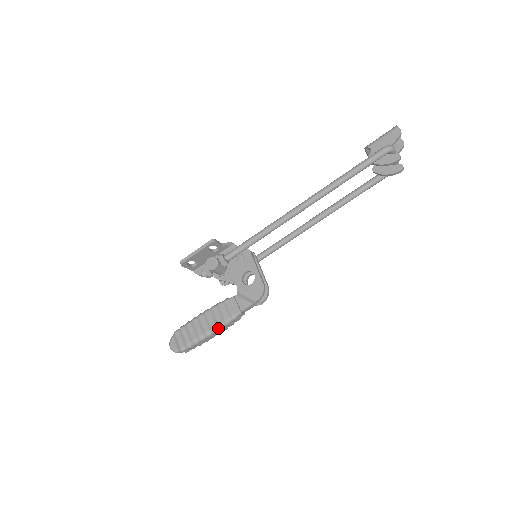
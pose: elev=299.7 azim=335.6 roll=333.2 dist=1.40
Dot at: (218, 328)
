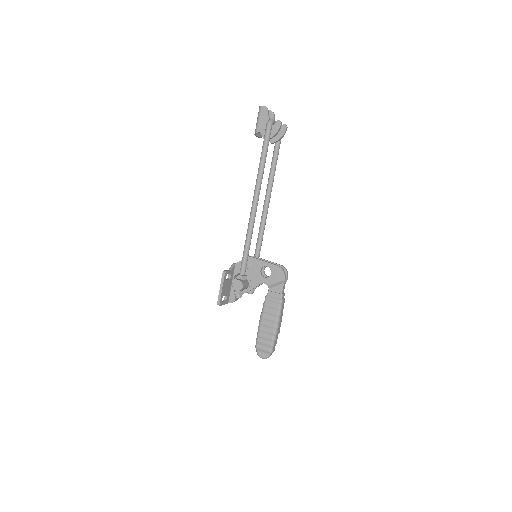
Dot at: (279, 317)
